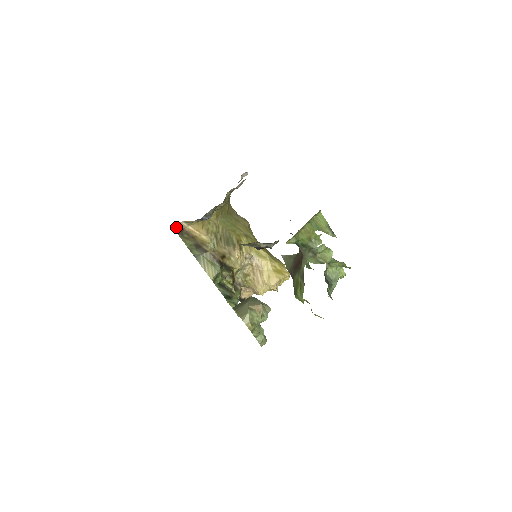
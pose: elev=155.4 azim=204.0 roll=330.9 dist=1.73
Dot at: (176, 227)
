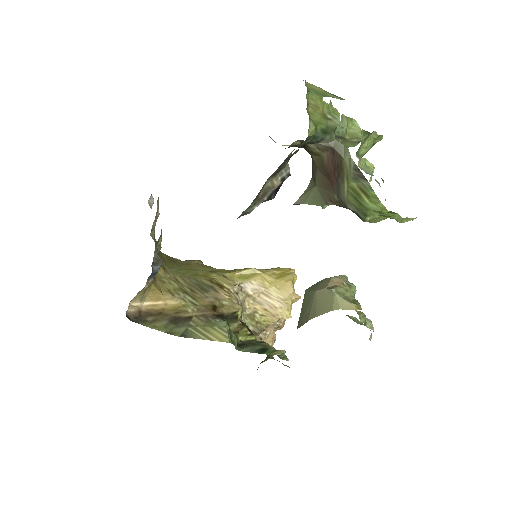
Dot at: (129, 316)
